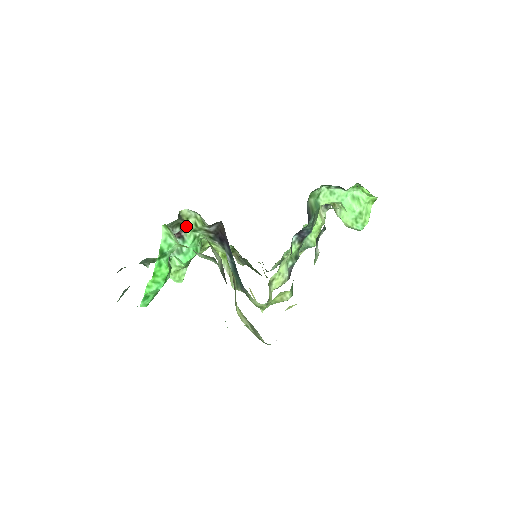
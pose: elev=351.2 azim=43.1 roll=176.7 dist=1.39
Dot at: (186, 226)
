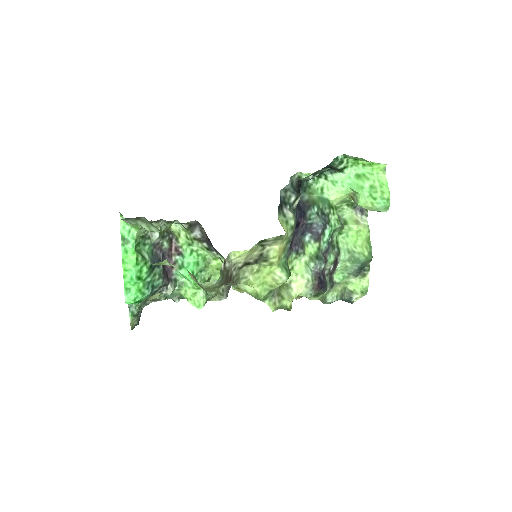
Dot at: (181, 242)
